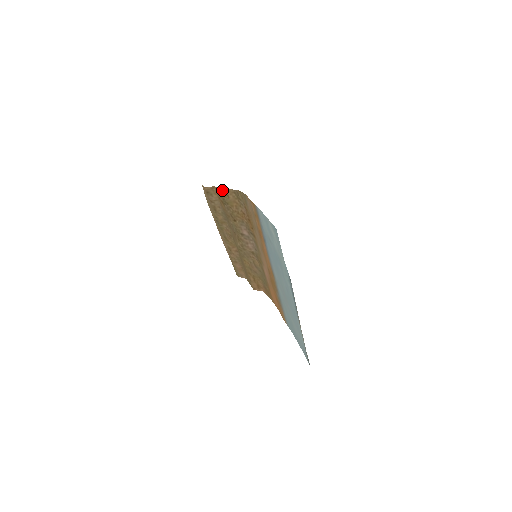
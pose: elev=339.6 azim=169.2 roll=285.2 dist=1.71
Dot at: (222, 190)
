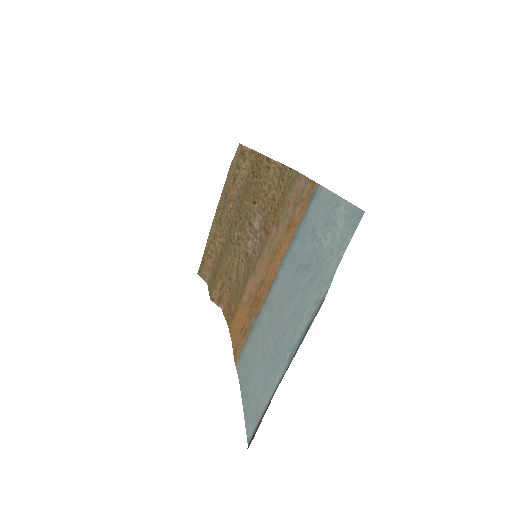
Dot at: (266, 158)
